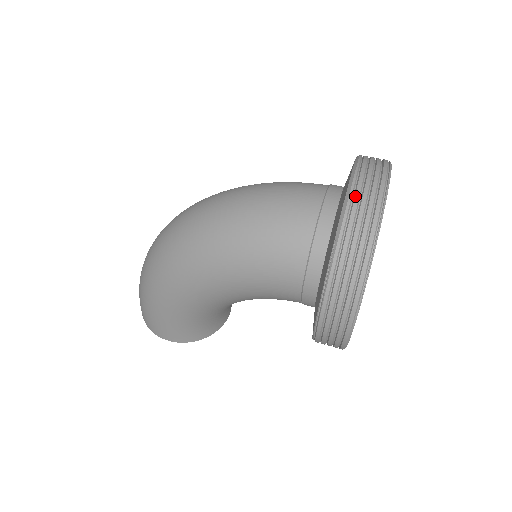
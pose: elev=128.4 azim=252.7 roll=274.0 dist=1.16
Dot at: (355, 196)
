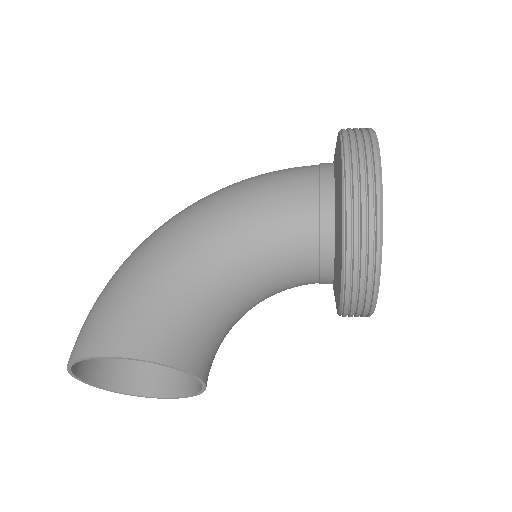
Dot at: occluded
